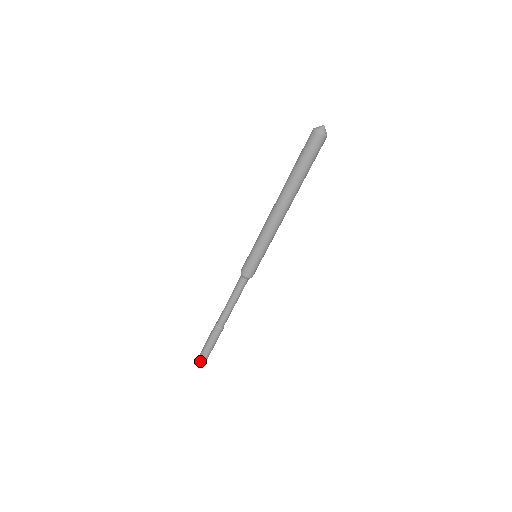
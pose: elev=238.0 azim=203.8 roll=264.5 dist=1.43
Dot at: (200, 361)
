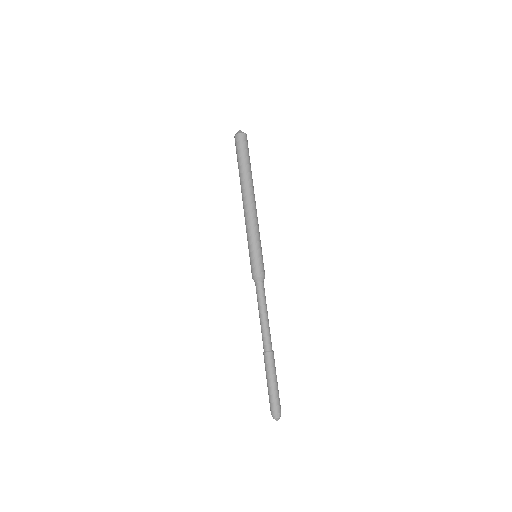
Dot at: (278, 410)
